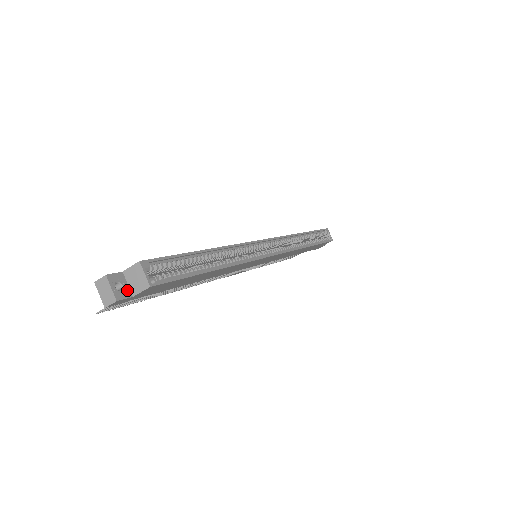
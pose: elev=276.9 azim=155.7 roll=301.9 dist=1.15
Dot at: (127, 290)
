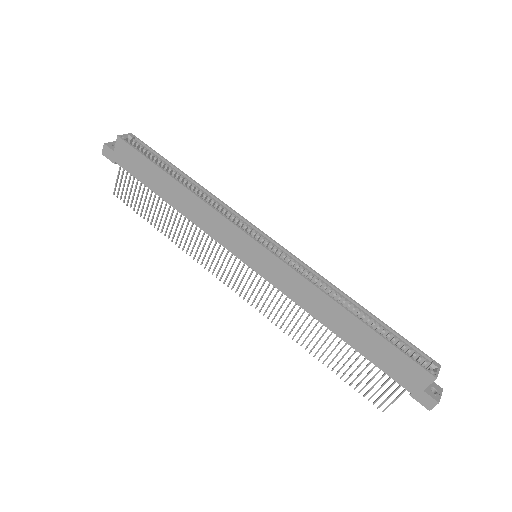
Dot at: (116, 149)
